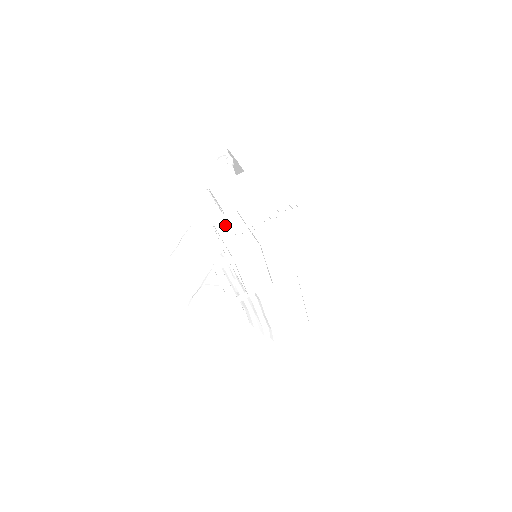
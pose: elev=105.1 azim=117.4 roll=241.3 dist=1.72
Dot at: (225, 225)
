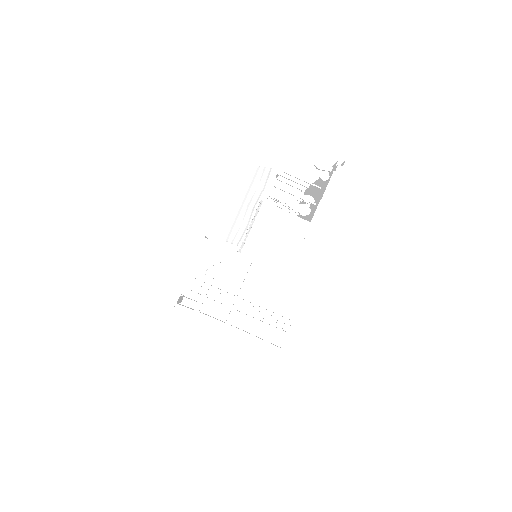
Dot at: (227, 267)
